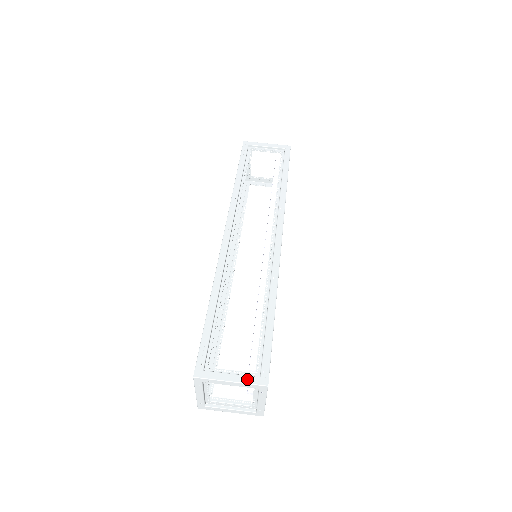
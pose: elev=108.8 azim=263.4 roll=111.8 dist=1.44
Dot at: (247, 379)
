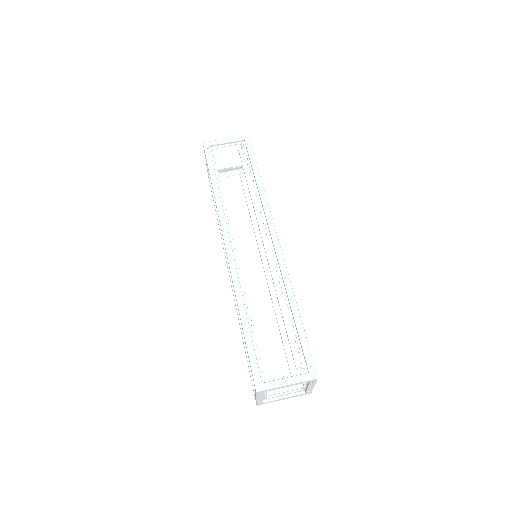
Dot at: (299, 378)
